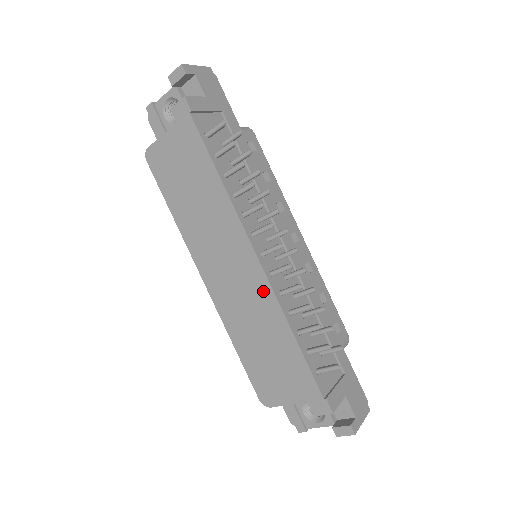
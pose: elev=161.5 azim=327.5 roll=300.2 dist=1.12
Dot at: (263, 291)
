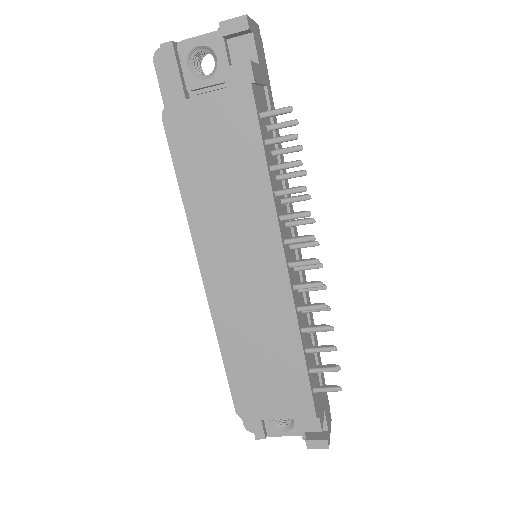
Dot at: (282, 305)
